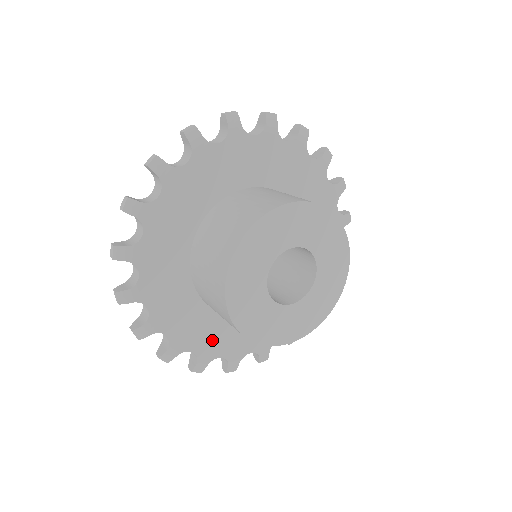
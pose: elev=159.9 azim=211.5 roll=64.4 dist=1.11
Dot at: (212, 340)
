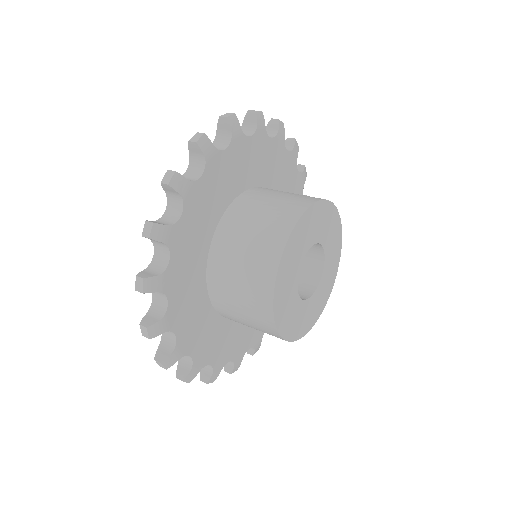
Dot at: (193, 330)
